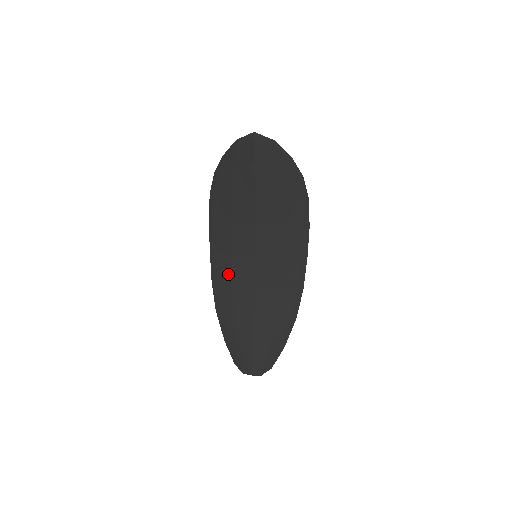
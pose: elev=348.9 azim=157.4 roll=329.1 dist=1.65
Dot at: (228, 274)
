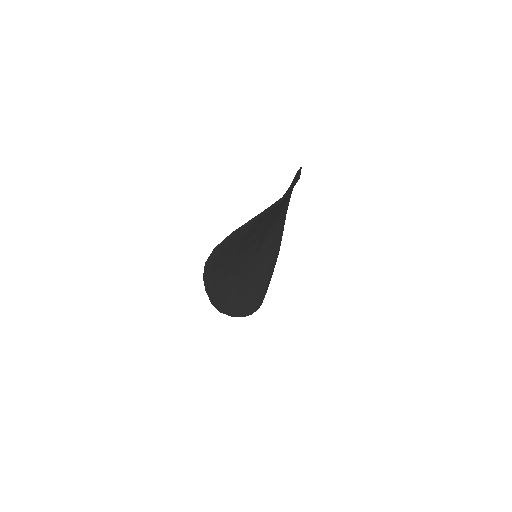
Dot at: (229, 287)
